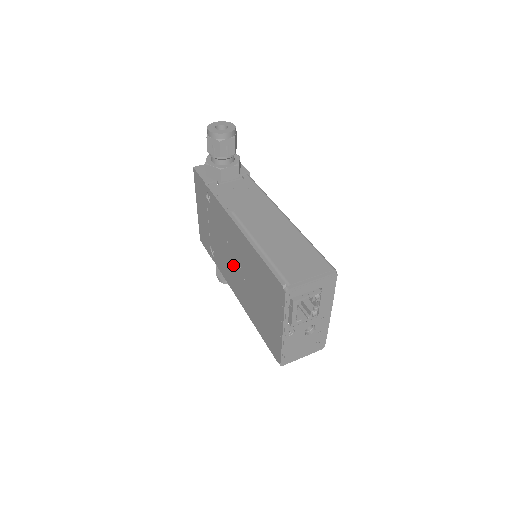
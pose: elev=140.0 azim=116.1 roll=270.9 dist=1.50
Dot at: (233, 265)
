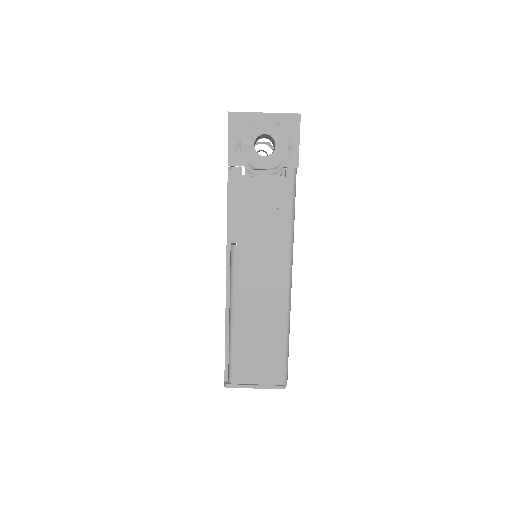
Dot at: occluded
